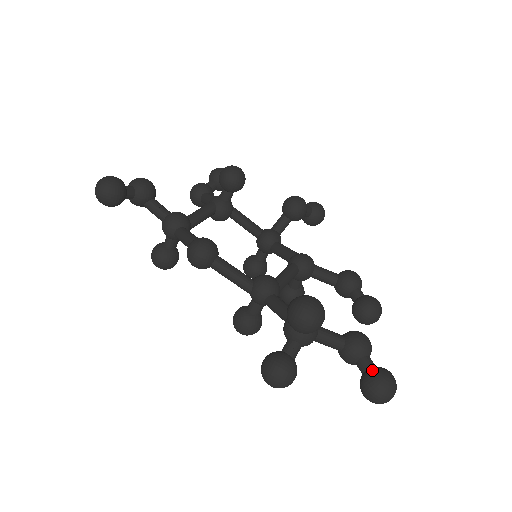
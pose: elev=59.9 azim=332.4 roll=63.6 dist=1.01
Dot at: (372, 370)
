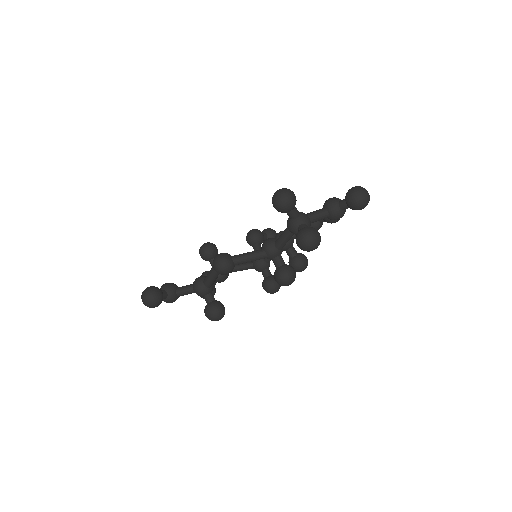
Dot at: occluded
